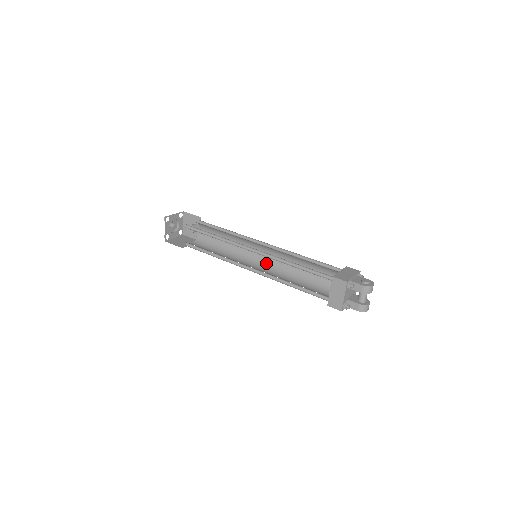
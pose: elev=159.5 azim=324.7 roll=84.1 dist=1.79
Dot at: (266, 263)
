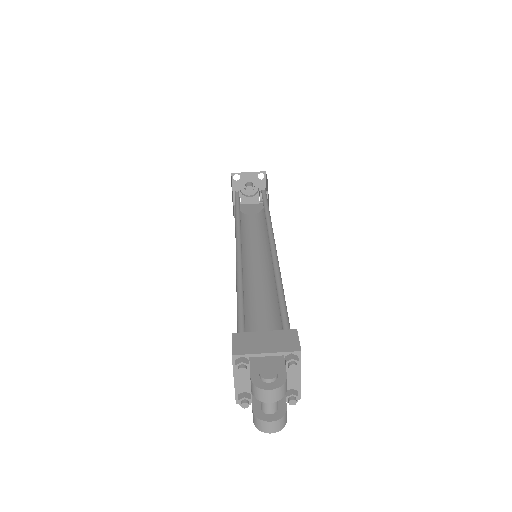
Dot at: (271, 272)
